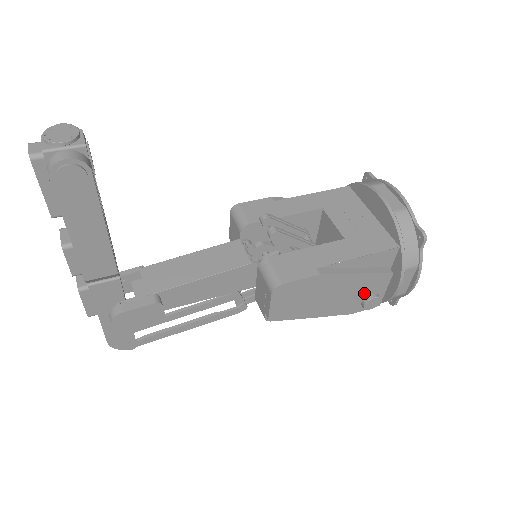
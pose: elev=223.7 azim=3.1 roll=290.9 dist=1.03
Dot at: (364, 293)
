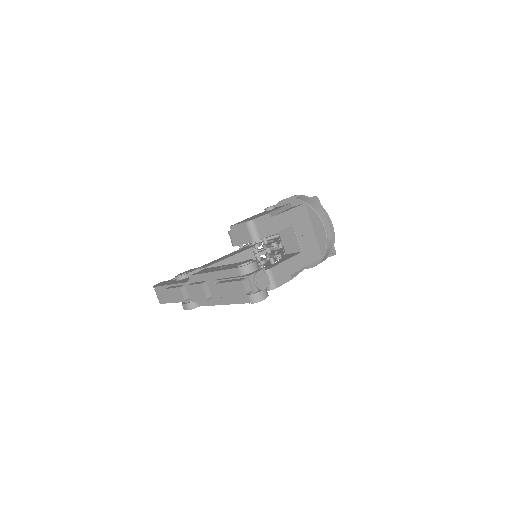
Dot at: occluded
